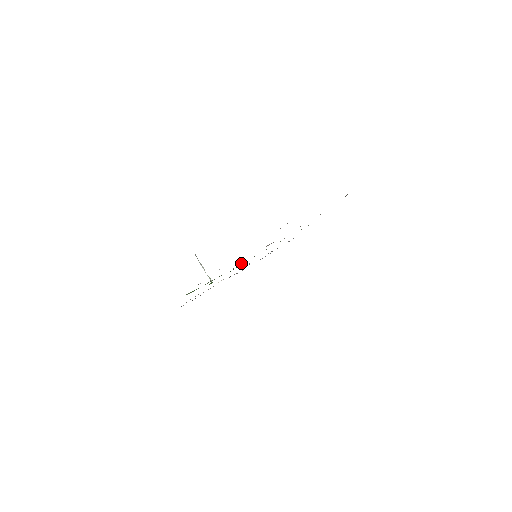
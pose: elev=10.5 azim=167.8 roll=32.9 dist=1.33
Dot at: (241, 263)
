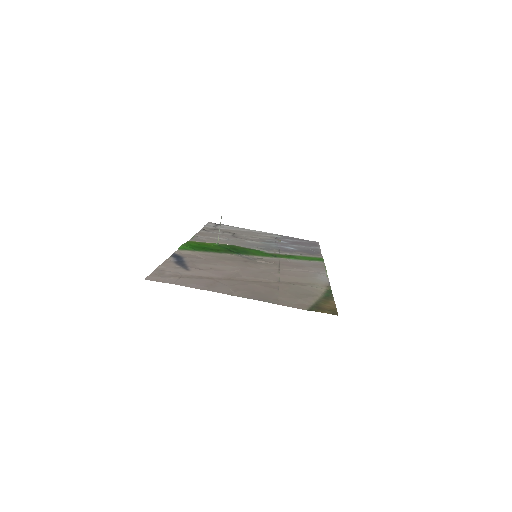
Dot at: (239, 253)
